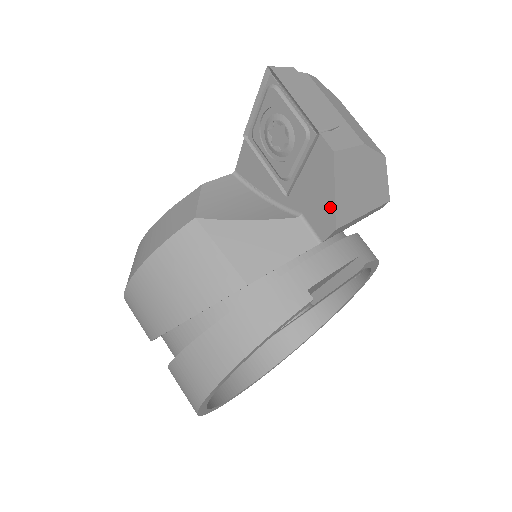
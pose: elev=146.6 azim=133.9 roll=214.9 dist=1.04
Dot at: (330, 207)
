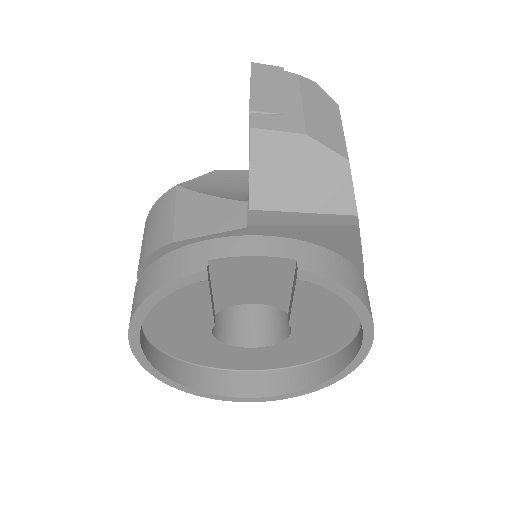
Dot at: (249, 186)
